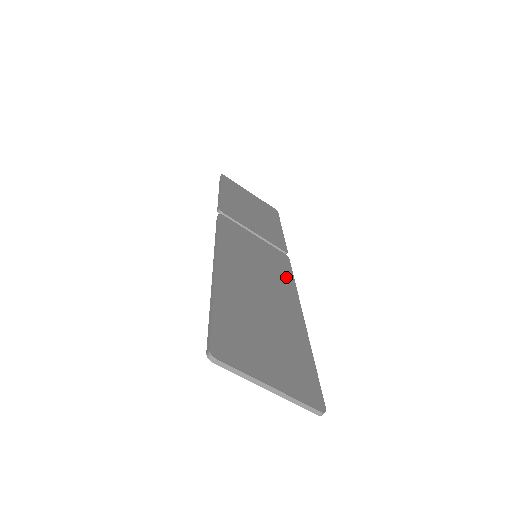
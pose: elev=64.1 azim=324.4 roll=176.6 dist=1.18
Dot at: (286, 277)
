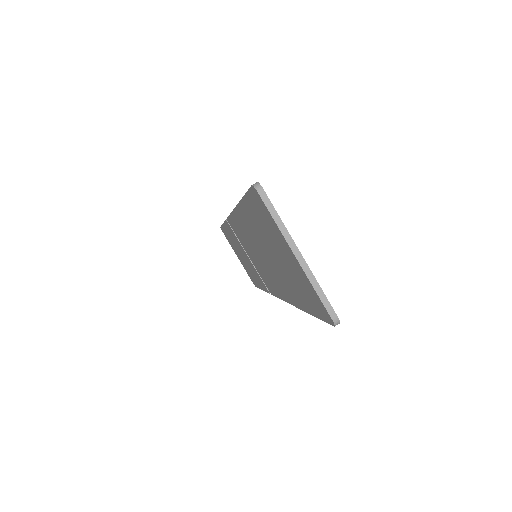
Dot at: occluded
